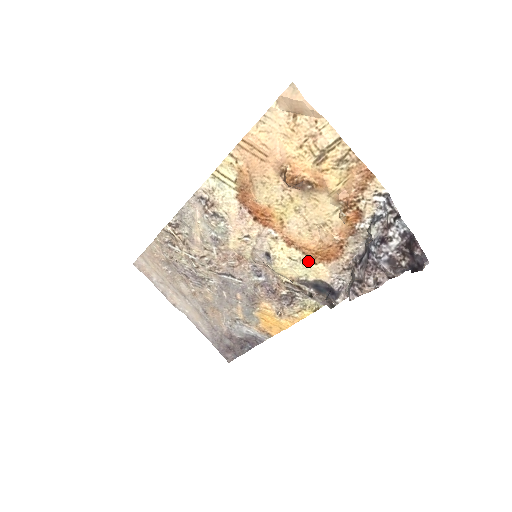
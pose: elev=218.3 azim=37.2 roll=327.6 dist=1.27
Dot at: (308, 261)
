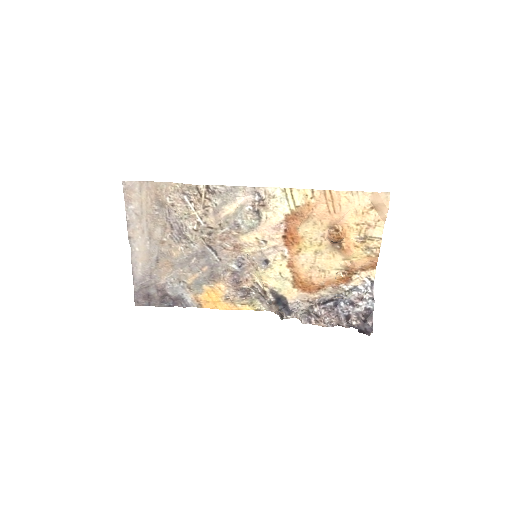
Dot at: (291, 283)
